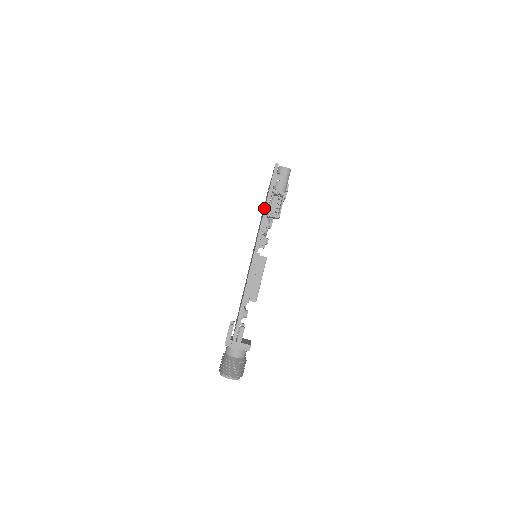
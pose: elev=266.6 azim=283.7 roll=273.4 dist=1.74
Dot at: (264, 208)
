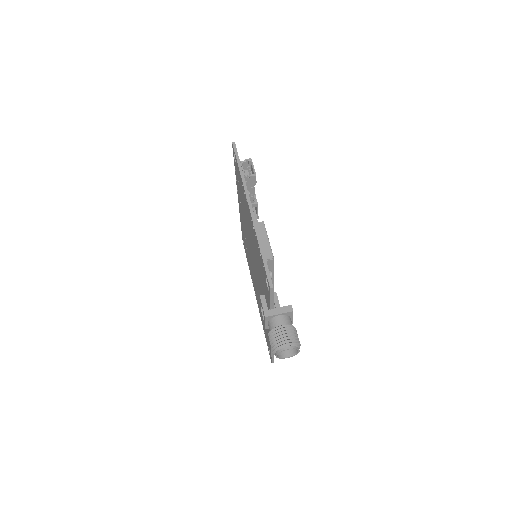
Dot at: (239, 174)
